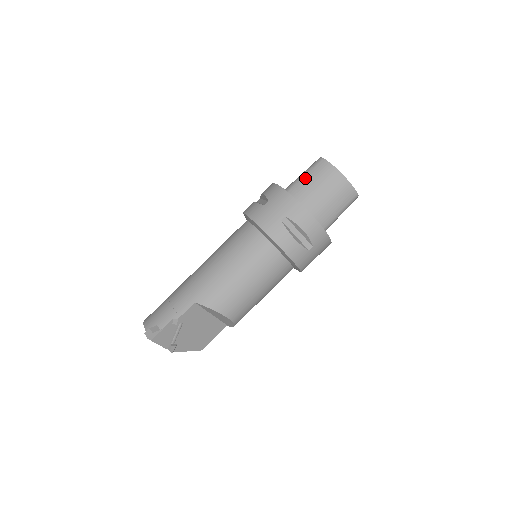
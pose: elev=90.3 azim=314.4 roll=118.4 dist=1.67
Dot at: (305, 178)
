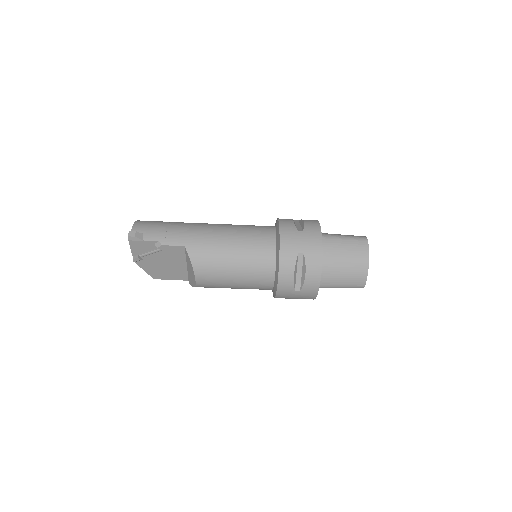
Dot at: (342, 240)
